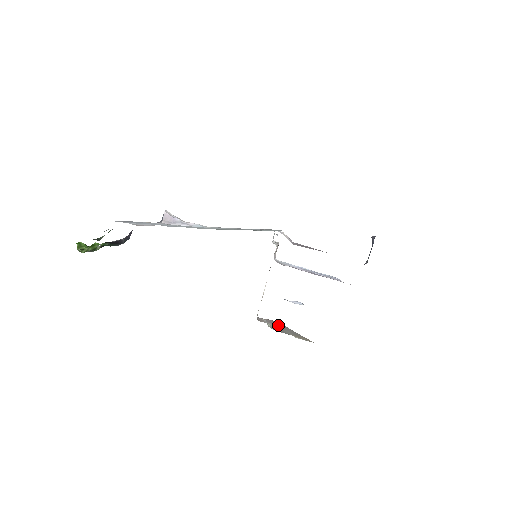
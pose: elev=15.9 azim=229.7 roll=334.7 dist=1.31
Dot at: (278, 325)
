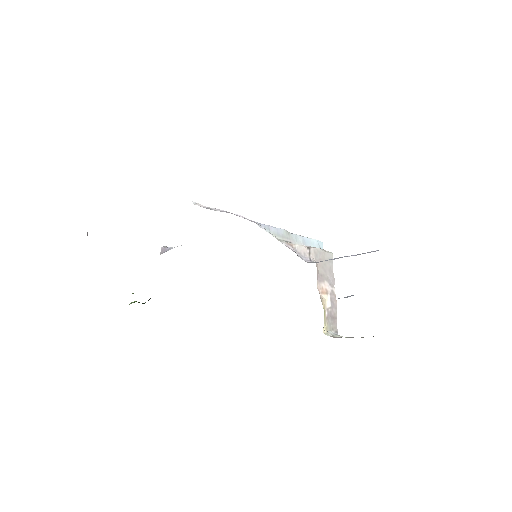
Dot at: occluded
